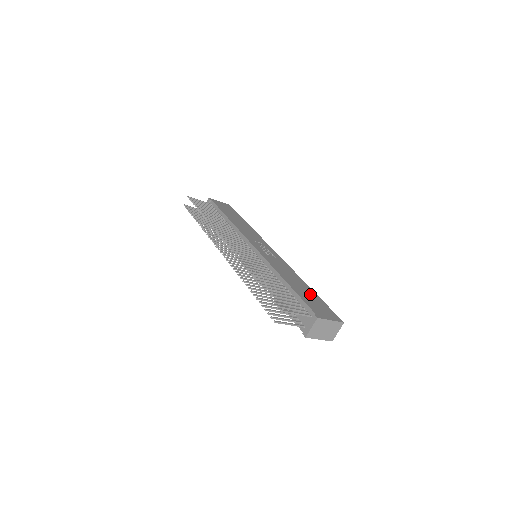
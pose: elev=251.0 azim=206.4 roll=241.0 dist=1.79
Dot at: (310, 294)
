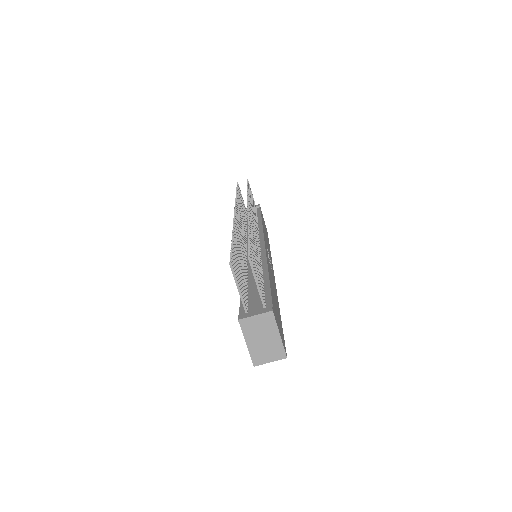
Dot at: occluded
